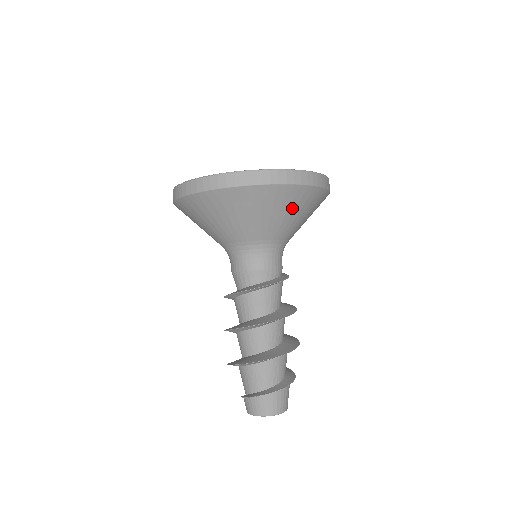
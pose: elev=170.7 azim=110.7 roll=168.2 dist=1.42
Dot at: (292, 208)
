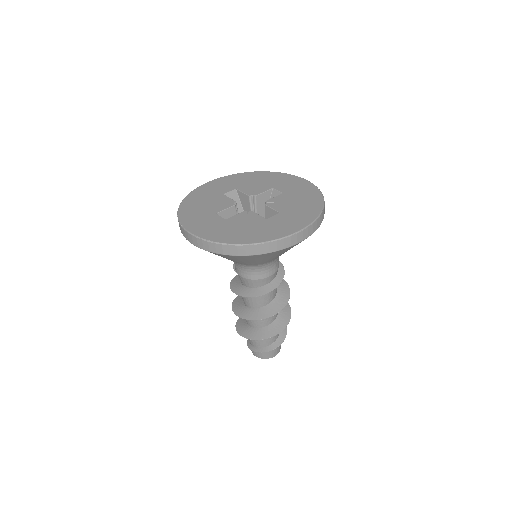
Dot at: occluded
